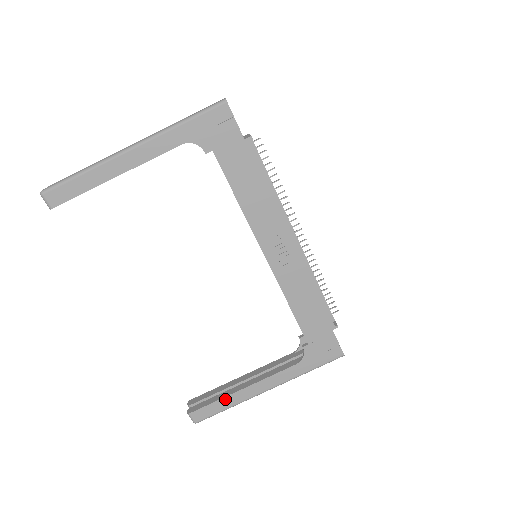
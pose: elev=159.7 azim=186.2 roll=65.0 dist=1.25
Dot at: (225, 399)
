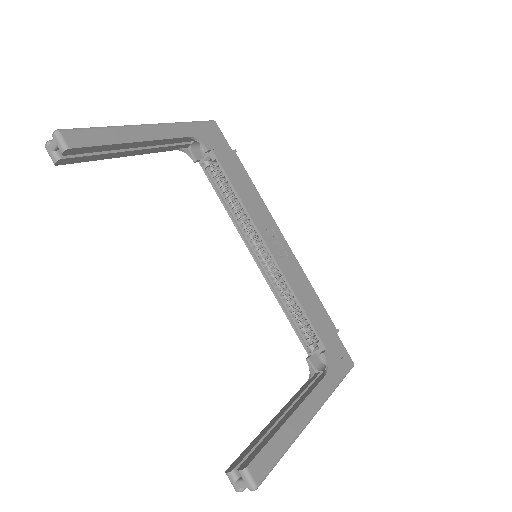
Dot at: (279, 434)
